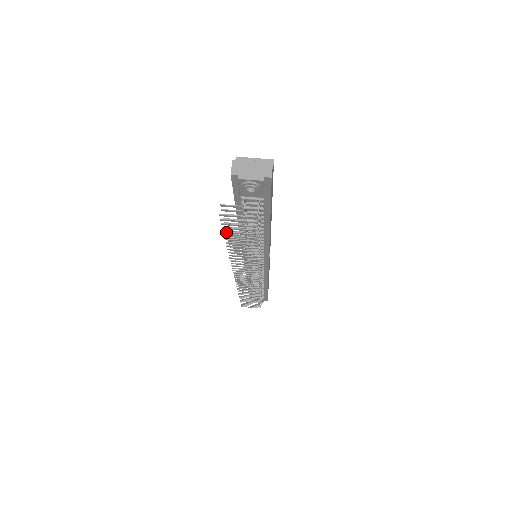
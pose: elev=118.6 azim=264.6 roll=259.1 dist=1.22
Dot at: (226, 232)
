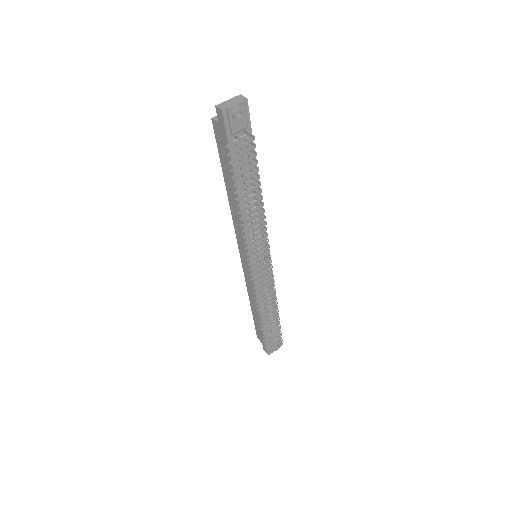
Dot at: (238, 181)
